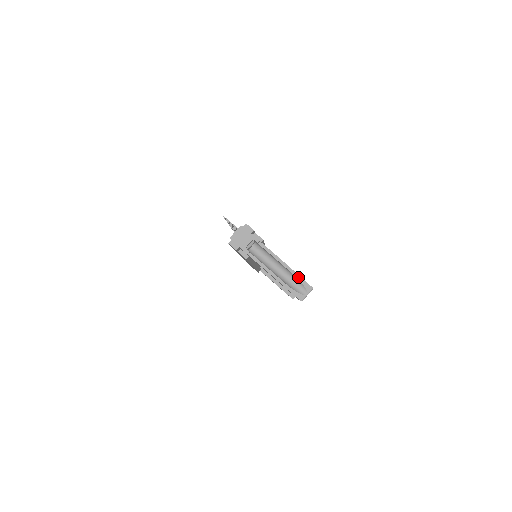
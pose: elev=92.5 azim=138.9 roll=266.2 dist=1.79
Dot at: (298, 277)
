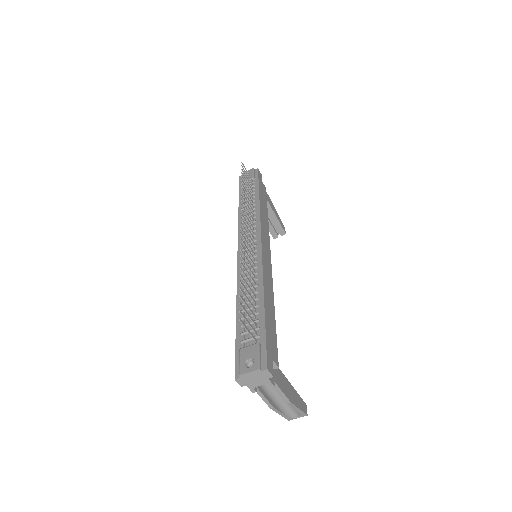
Dot at: (298, 410)
